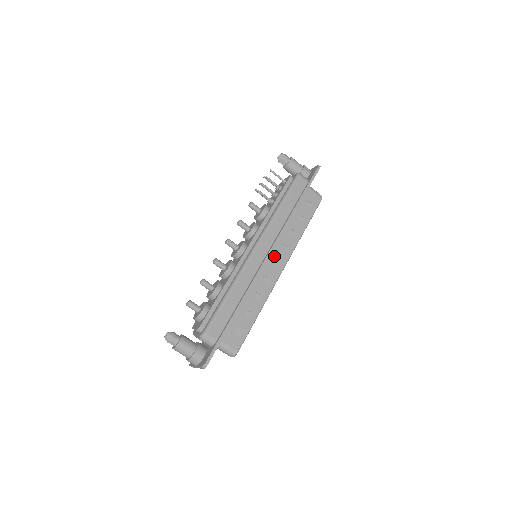
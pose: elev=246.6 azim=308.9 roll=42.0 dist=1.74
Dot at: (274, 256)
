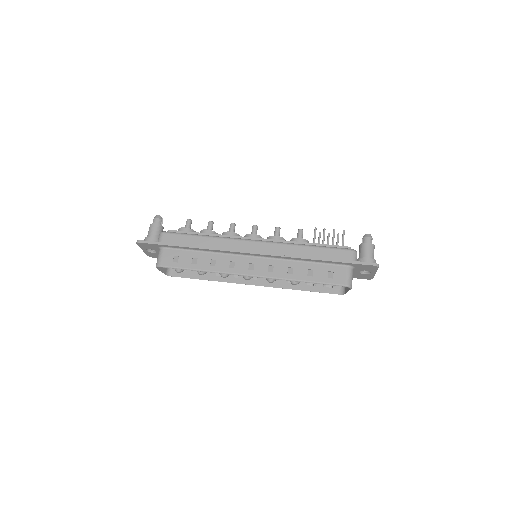
Dot at: (257, 262)
